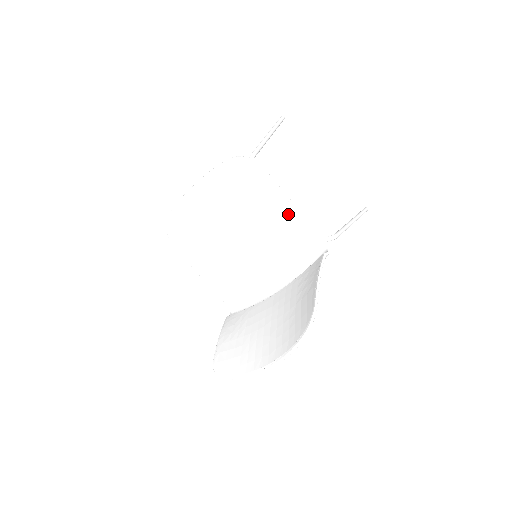
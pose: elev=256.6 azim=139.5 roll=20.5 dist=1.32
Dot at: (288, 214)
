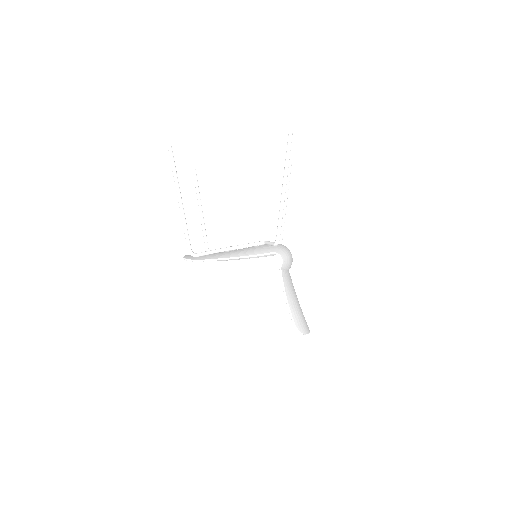
Dot at: occluded
